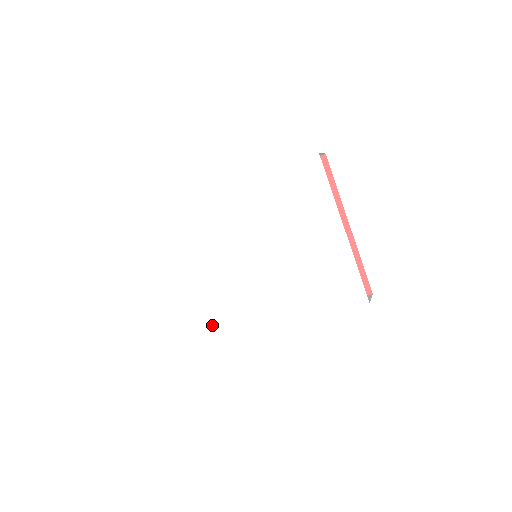
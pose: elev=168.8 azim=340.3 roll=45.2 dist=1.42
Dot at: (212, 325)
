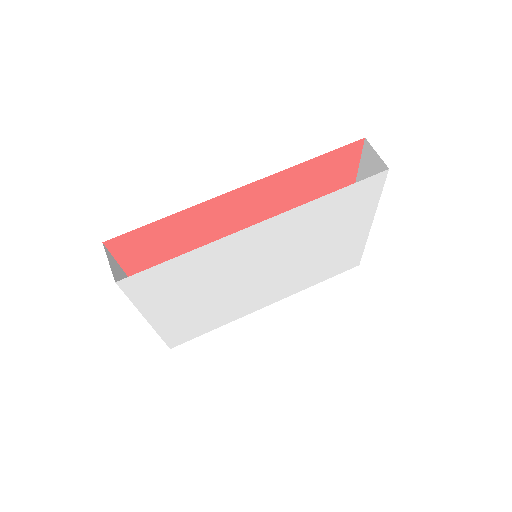
Dot at: (198, 329)
